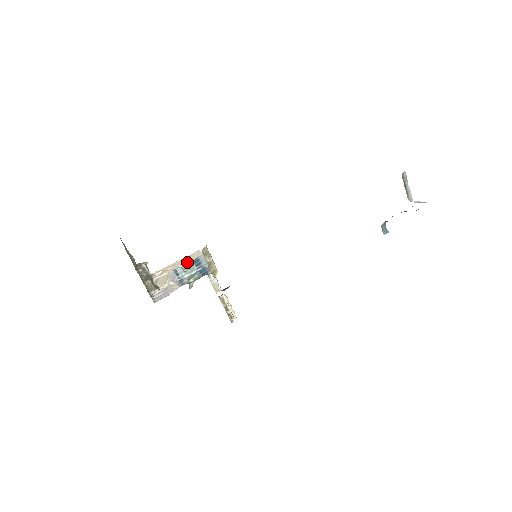
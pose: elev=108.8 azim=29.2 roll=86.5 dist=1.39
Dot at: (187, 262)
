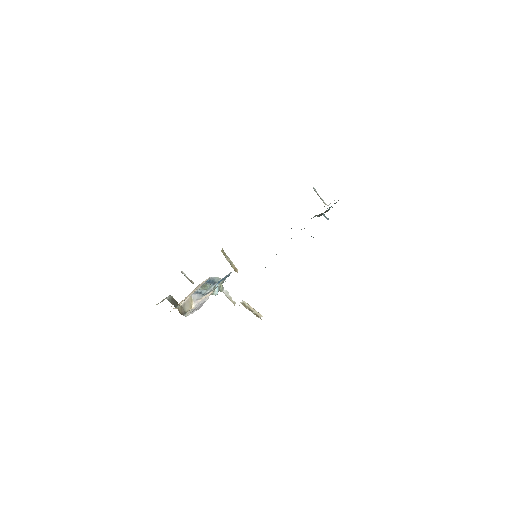
Dot at: (200, 286)
